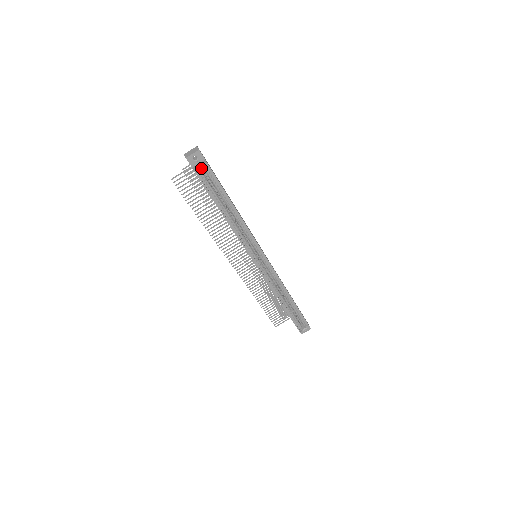
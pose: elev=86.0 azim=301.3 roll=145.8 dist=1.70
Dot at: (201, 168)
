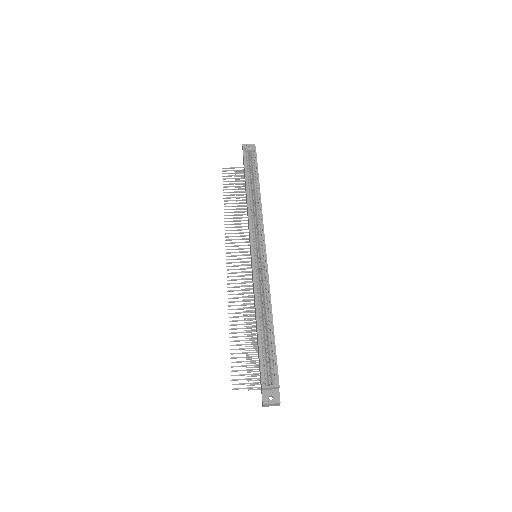
Dot at: (249, 149)
